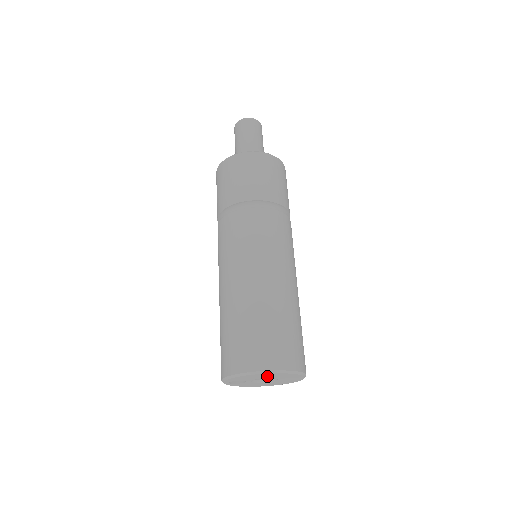
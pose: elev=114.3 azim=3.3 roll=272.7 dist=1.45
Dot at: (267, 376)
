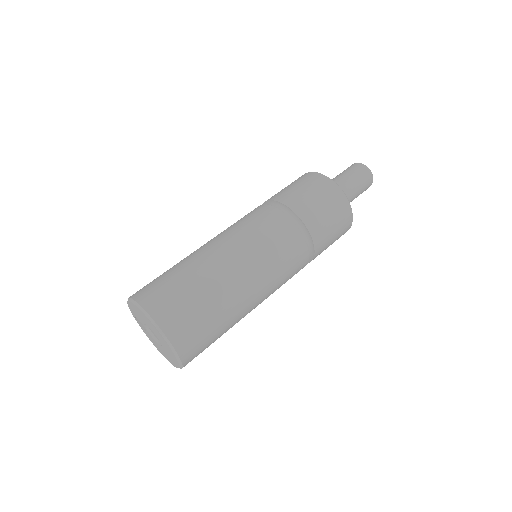
Dot at: (144, 318)
